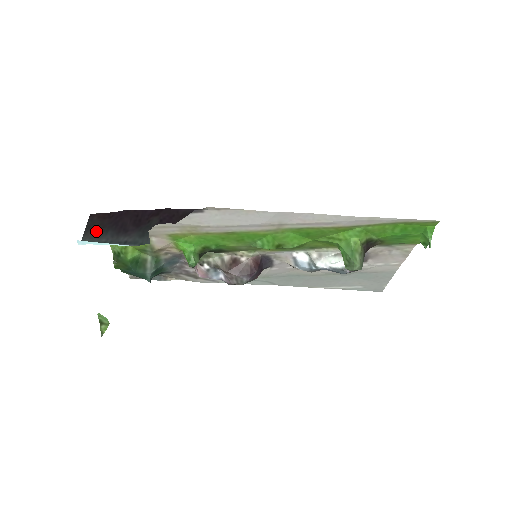
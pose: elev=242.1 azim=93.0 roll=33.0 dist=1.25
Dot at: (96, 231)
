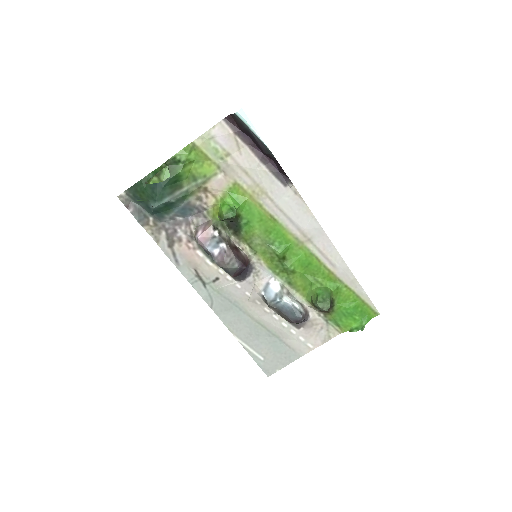
Dot at: occluded
